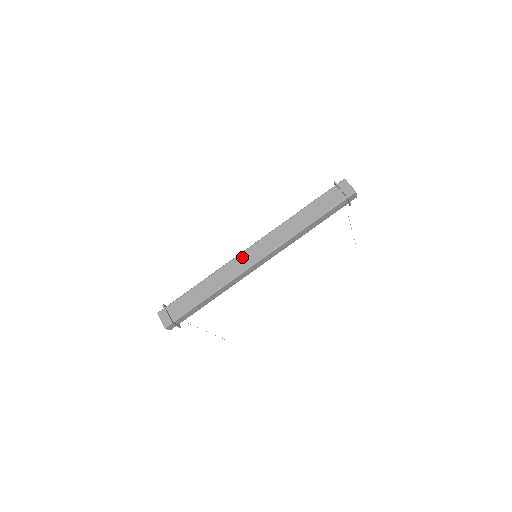
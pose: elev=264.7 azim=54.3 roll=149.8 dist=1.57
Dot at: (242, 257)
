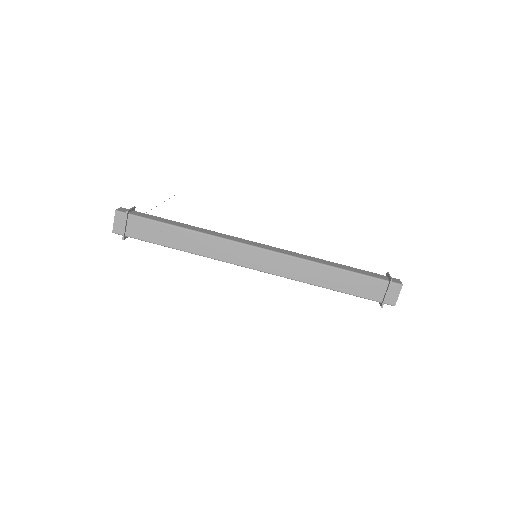
Dot at: (242, 249)
